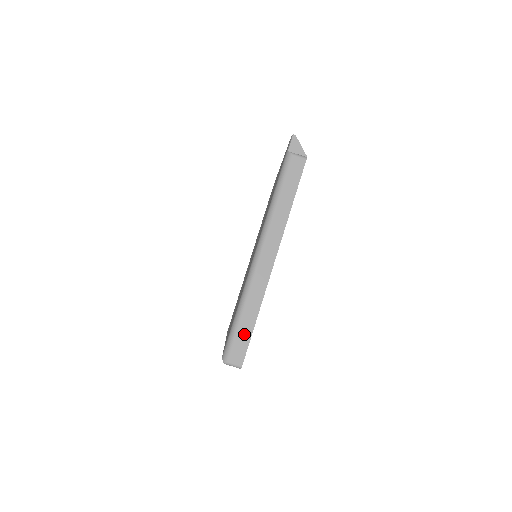
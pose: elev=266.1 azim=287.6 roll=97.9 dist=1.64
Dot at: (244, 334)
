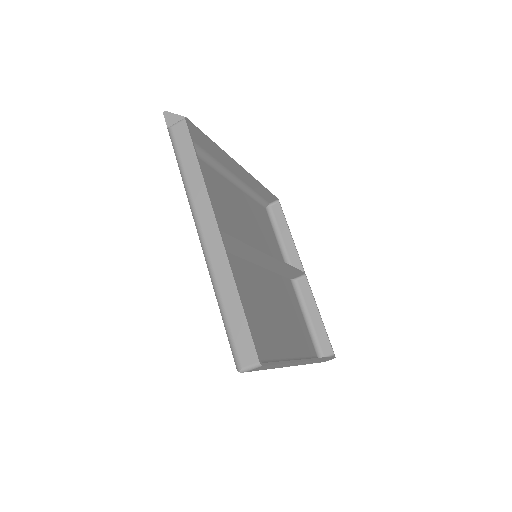
Dot at: (238, 325)
